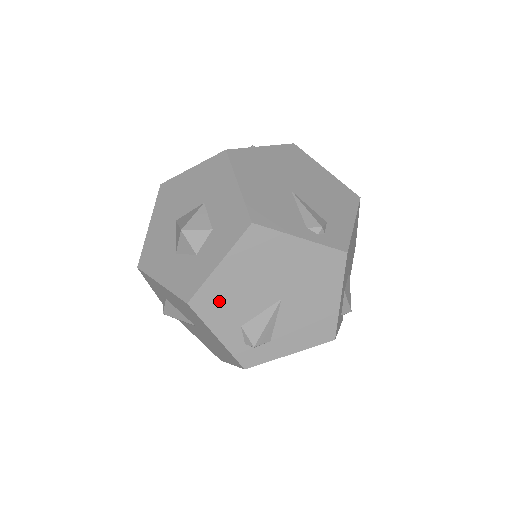
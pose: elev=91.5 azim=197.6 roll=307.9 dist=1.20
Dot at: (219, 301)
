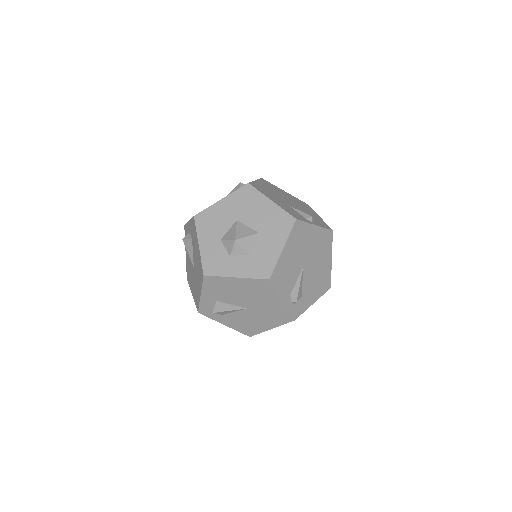
Dot at: (219, 287)
